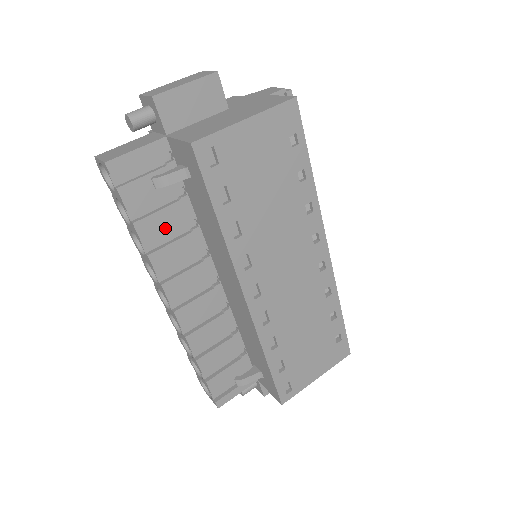
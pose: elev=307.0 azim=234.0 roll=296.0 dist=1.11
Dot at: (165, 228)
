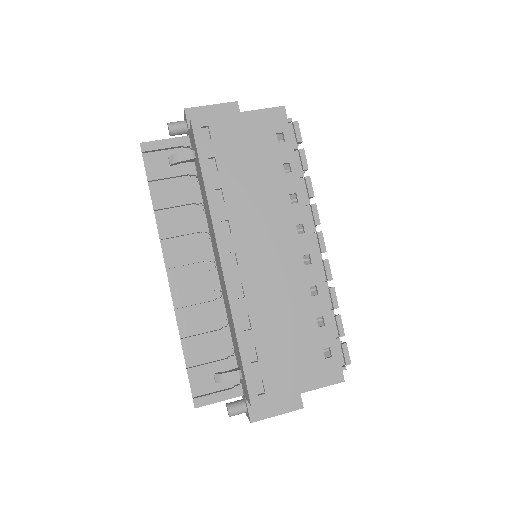
Dot at: (175, 203)
